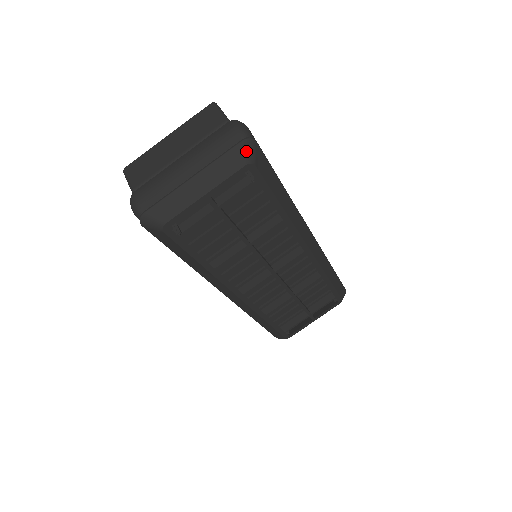
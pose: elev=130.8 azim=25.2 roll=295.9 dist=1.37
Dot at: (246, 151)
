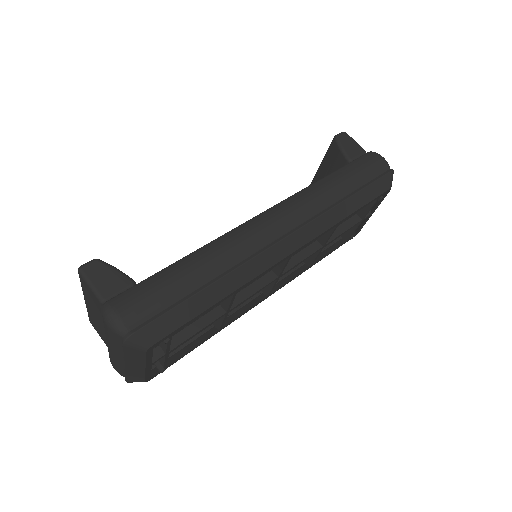
Dot at: (134, 347)
